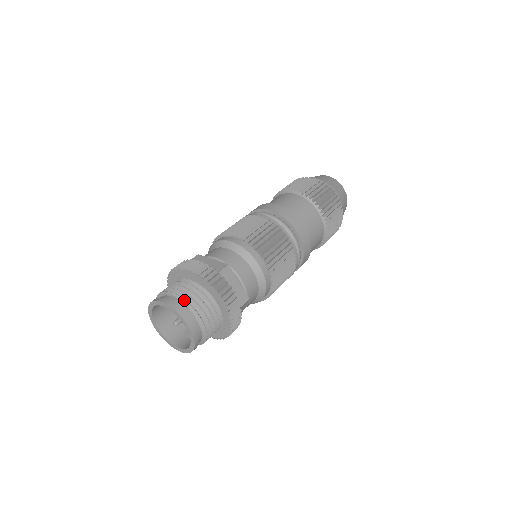
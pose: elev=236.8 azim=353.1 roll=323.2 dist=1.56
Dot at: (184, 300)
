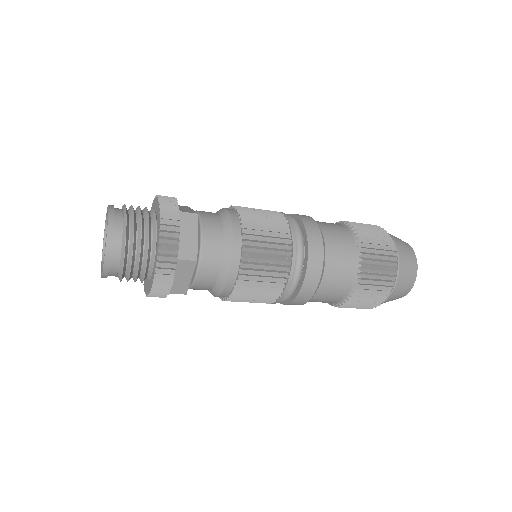
Dot at: (126, 211)
